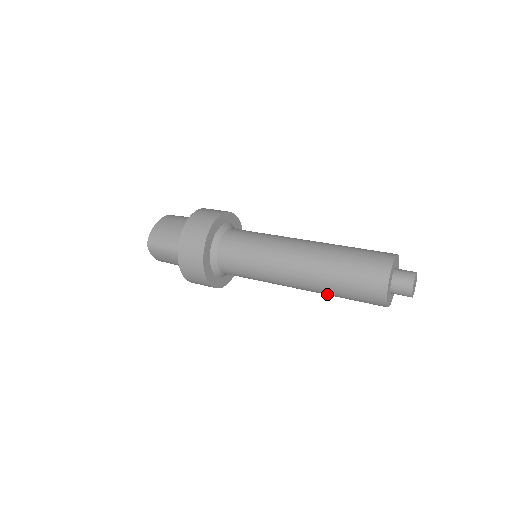
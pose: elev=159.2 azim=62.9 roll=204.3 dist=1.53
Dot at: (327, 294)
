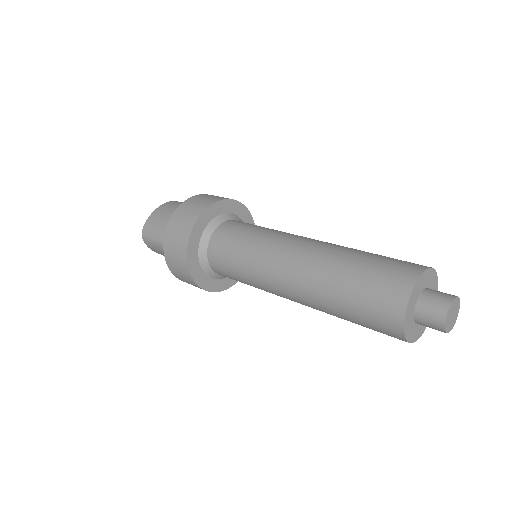
Dot at: occluded
